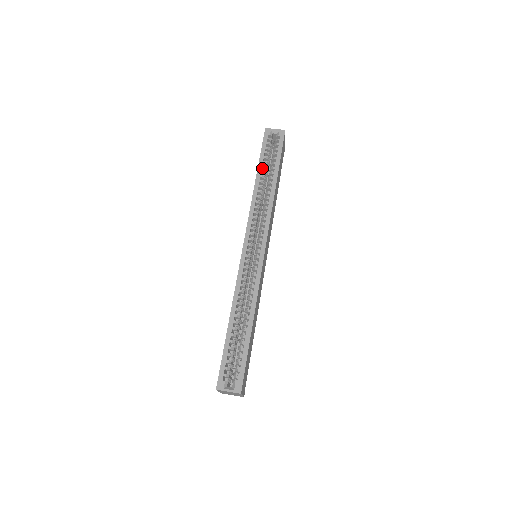
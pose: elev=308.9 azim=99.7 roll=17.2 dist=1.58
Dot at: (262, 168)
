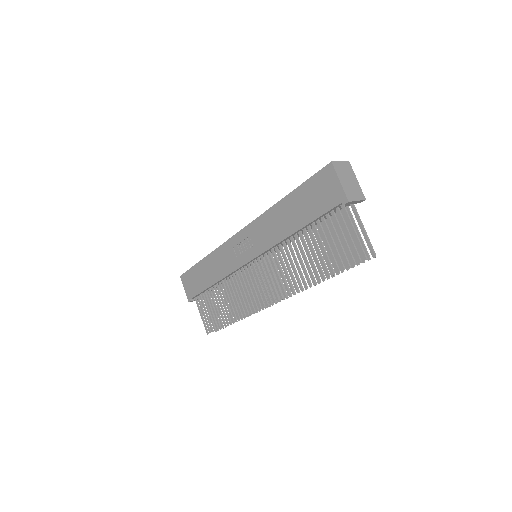
Dot at: occluded
